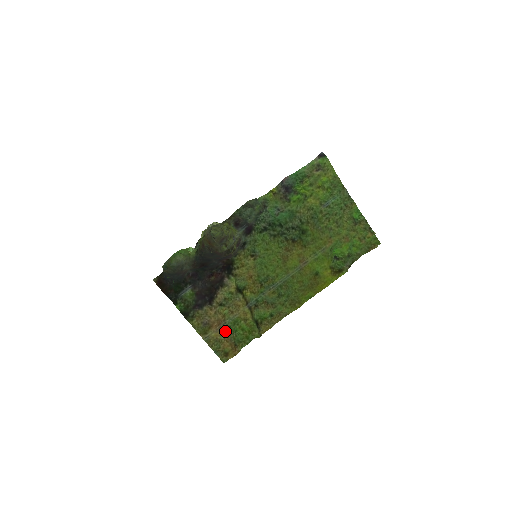
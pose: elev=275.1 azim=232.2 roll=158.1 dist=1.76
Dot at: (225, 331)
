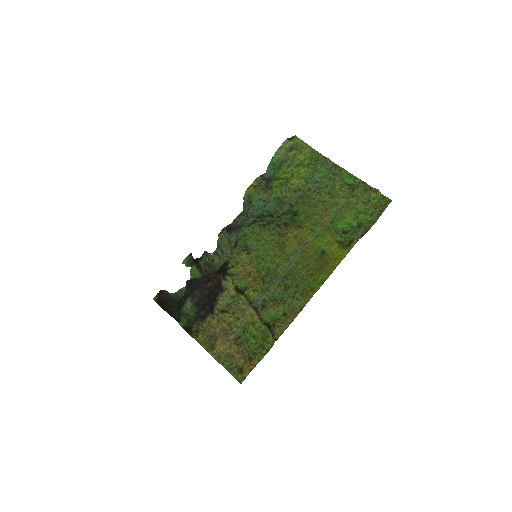
Dot at: (234, 342)
